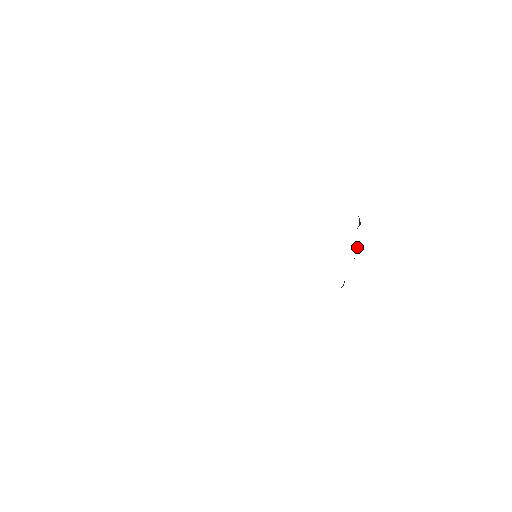
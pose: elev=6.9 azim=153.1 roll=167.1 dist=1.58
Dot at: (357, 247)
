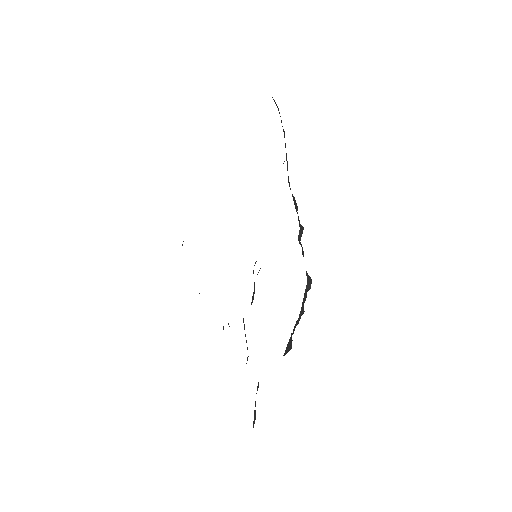
Dot at: occluded
